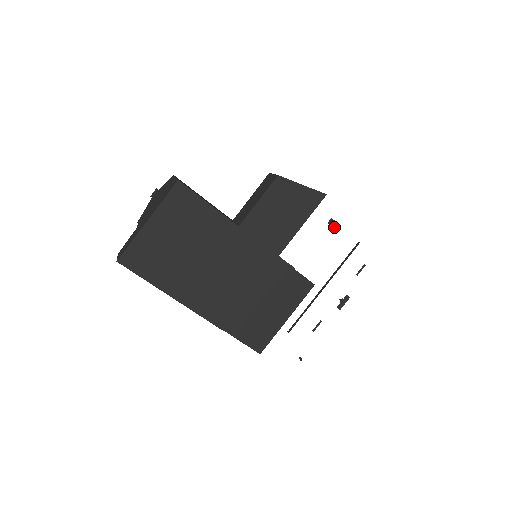
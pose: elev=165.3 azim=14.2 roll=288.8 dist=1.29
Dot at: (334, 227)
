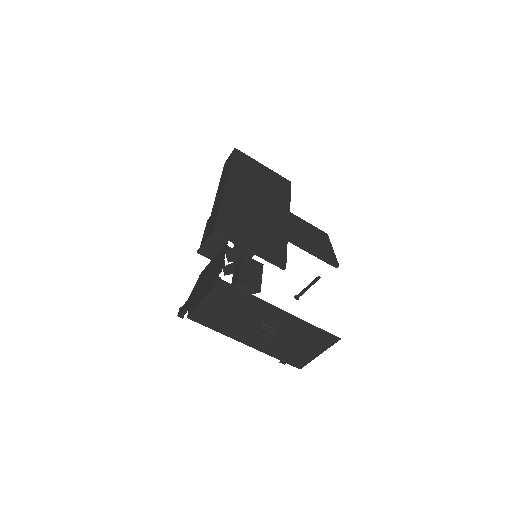
Dot at: occluded
